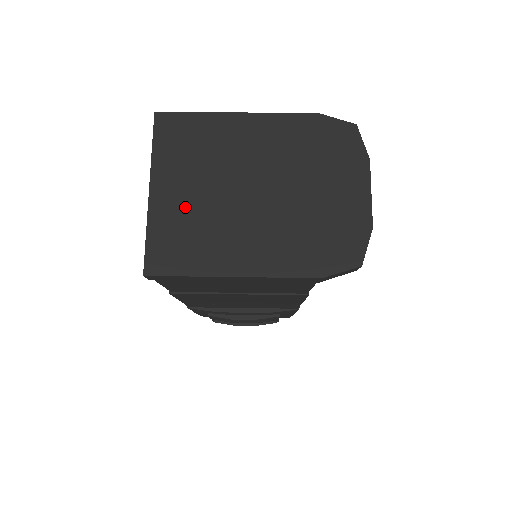
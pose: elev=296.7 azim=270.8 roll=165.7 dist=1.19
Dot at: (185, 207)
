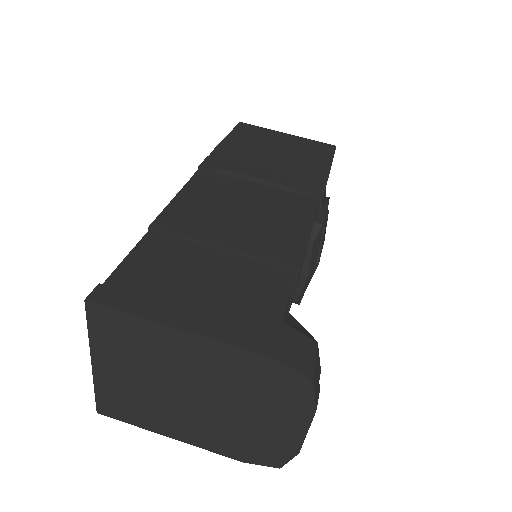
Dot at: (126, 385)
